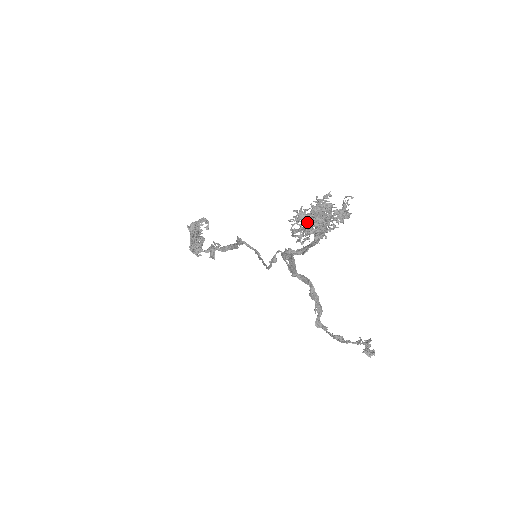
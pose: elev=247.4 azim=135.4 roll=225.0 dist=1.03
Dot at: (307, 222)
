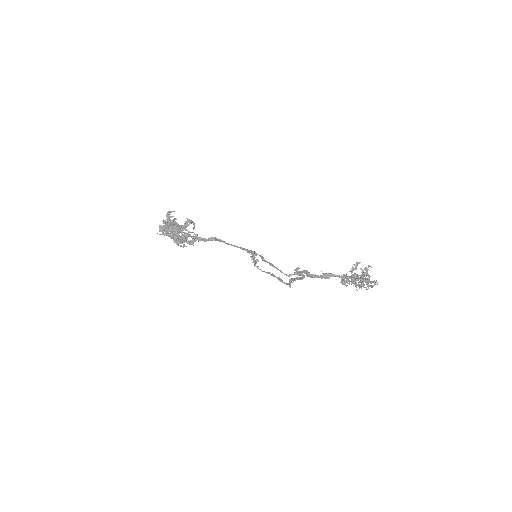
Dot at: (367, 289)
